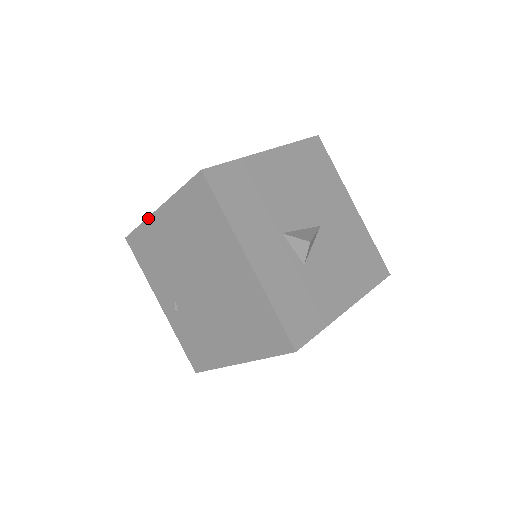
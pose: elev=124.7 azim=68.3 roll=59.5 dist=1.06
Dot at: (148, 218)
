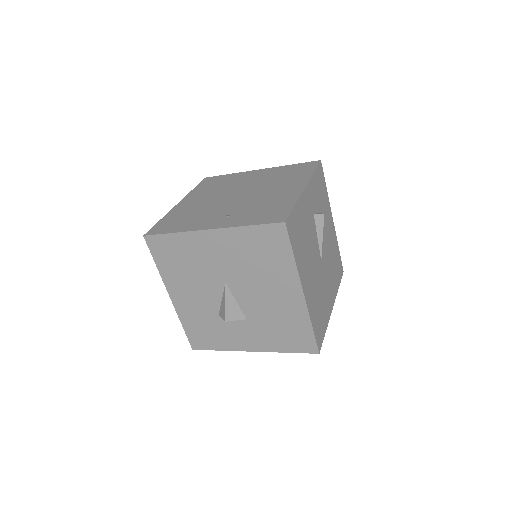
Dot at: (170, 211)
